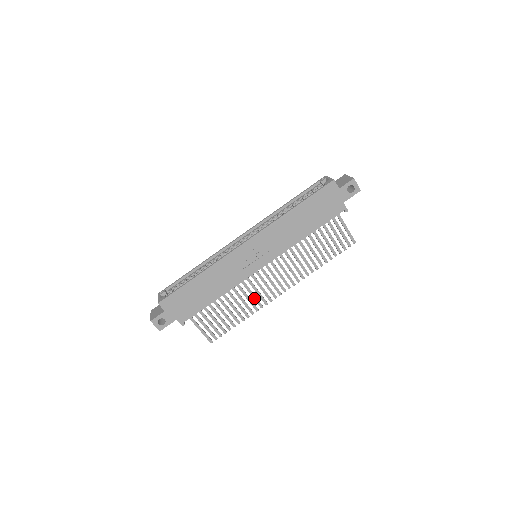
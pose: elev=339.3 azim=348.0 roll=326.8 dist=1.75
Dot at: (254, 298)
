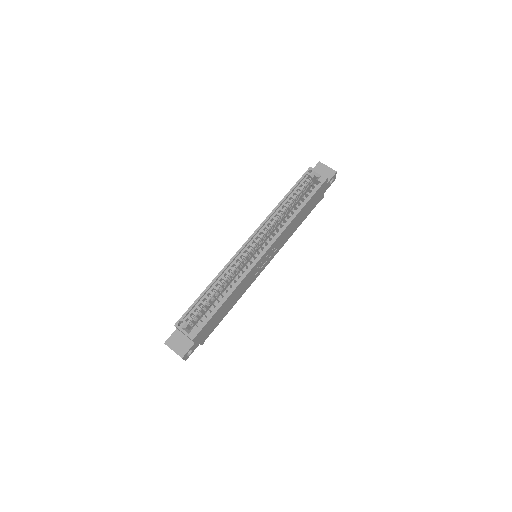
Dot at: occluded
